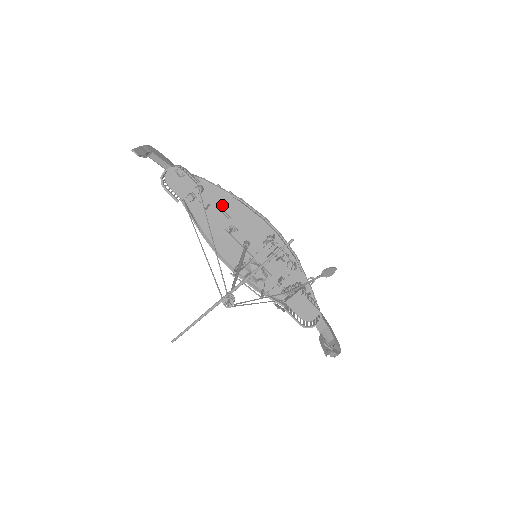
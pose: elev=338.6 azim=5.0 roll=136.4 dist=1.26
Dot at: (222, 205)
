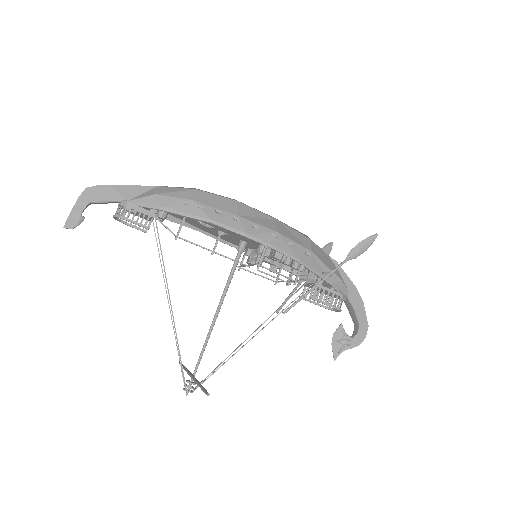
Dot at: occluded
